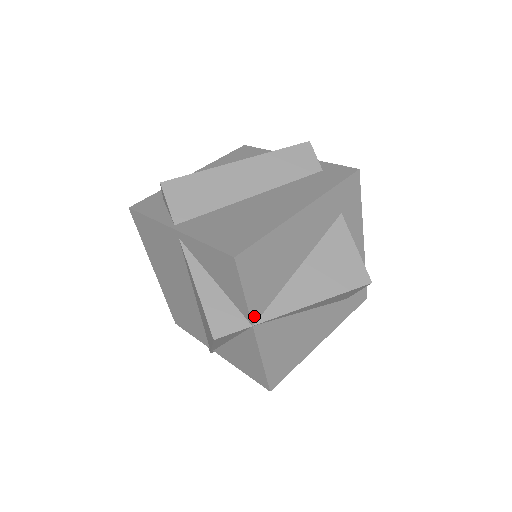
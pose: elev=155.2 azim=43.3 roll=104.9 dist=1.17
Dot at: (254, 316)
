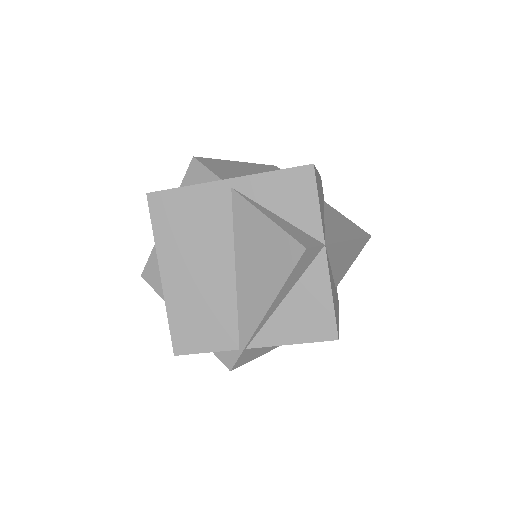
Dot at: occluded
